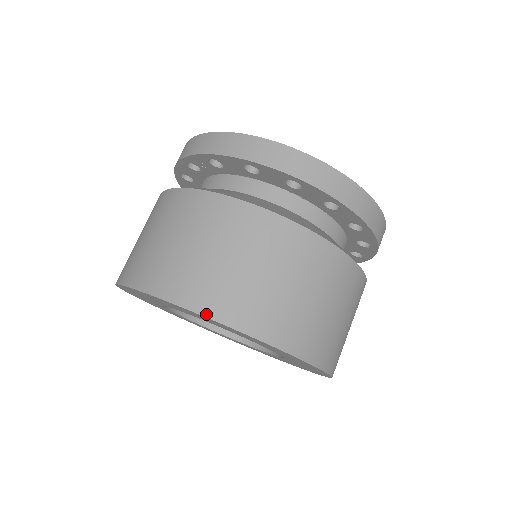
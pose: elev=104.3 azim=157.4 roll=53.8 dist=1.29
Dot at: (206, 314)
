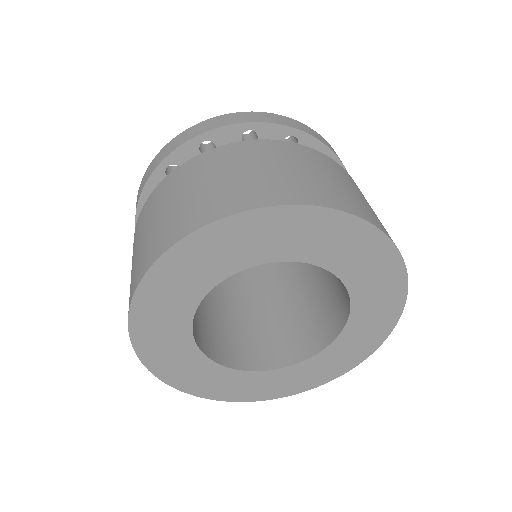
Dot at: (244, 209)
